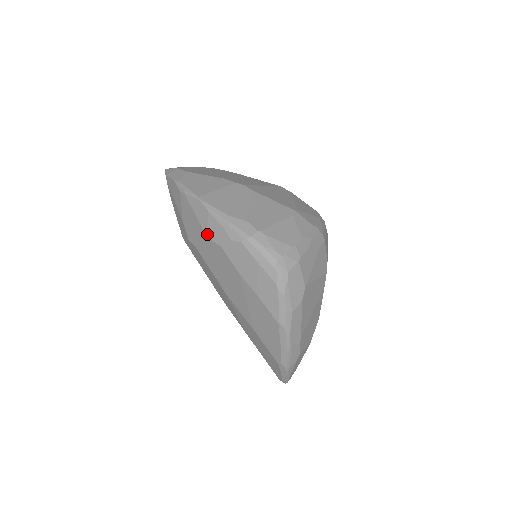
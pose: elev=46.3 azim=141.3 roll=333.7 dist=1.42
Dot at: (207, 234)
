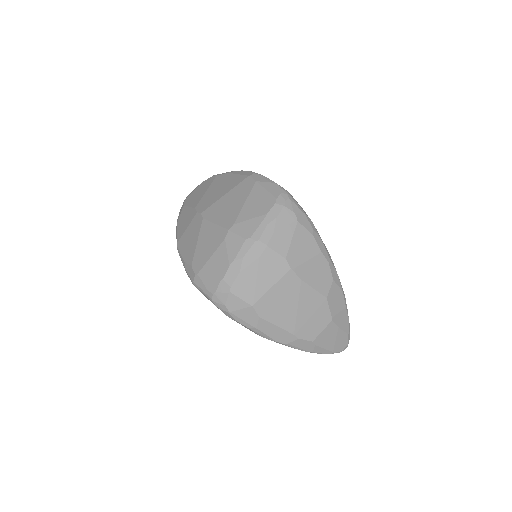
Dot at: occluded
